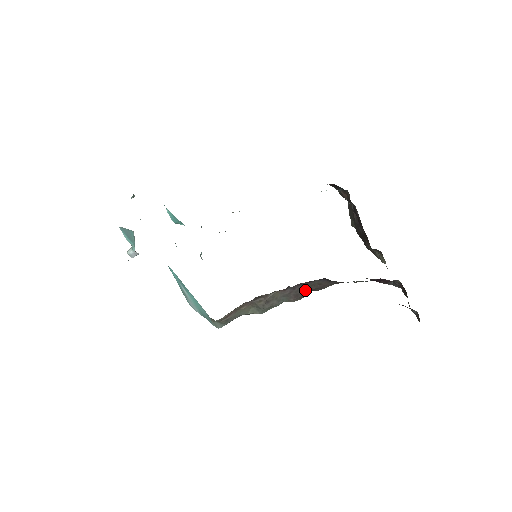
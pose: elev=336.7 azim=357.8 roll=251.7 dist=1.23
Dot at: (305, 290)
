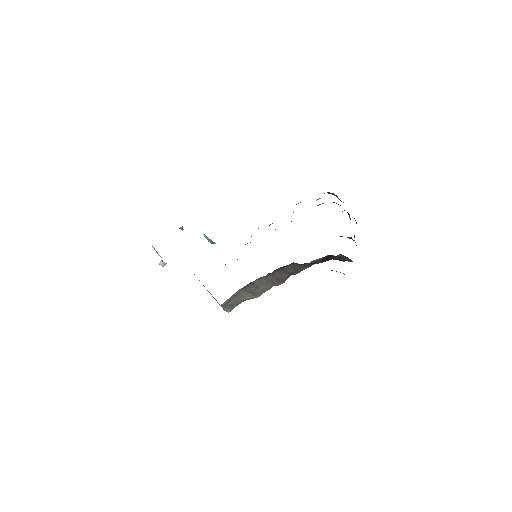
Dot at: (283, 274)
